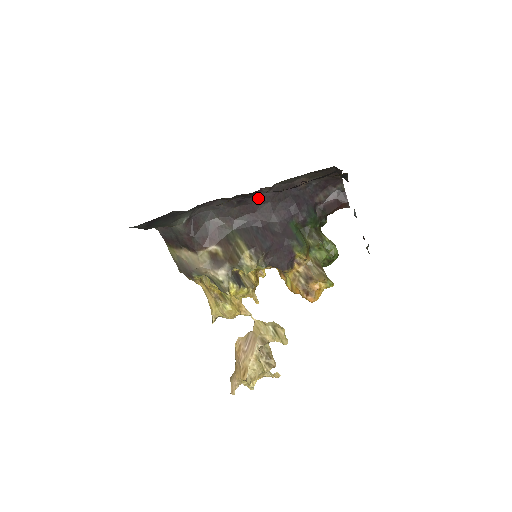
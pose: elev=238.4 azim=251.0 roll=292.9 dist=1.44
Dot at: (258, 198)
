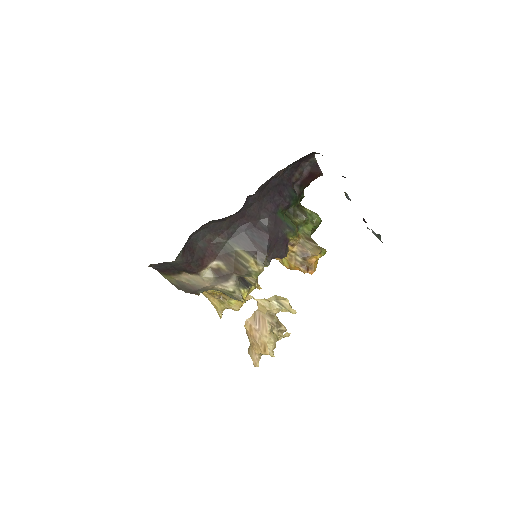
Dot at: (246, 204)
